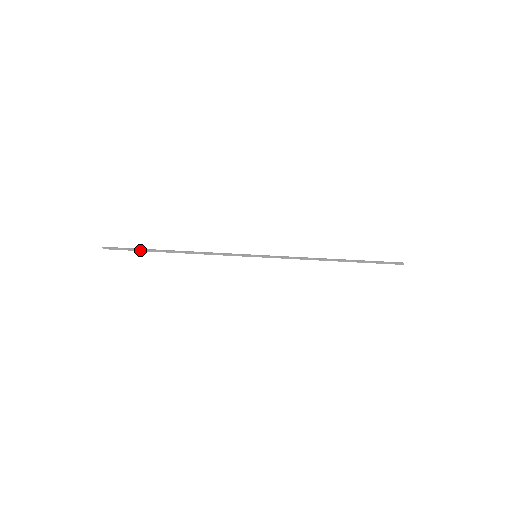
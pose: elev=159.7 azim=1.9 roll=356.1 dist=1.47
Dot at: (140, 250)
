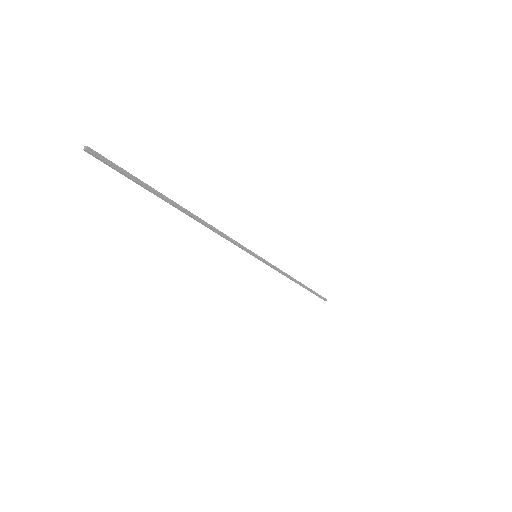
Dot at: (147, 186)
